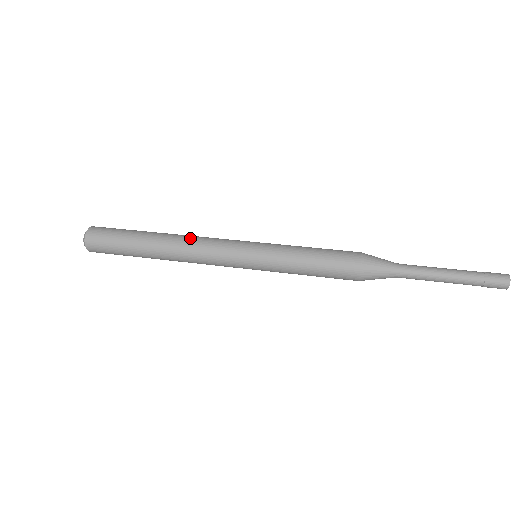
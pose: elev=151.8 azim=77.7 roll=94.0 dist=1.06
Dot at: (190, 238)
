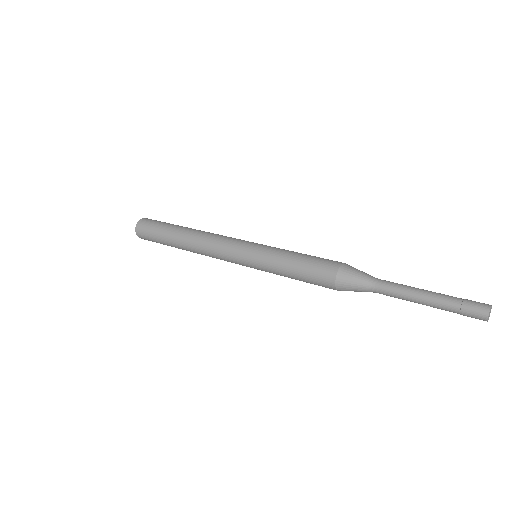
Dot at: (212, 233)
